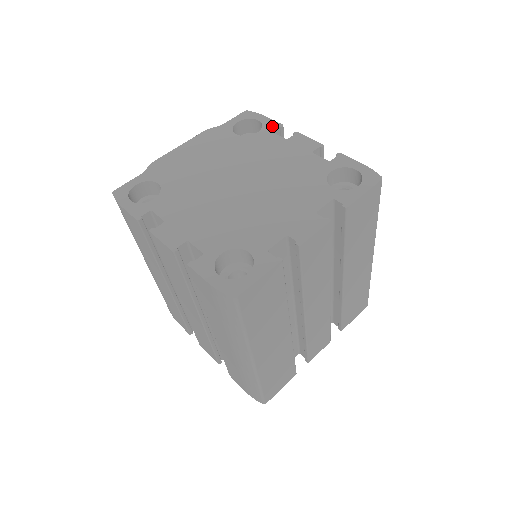
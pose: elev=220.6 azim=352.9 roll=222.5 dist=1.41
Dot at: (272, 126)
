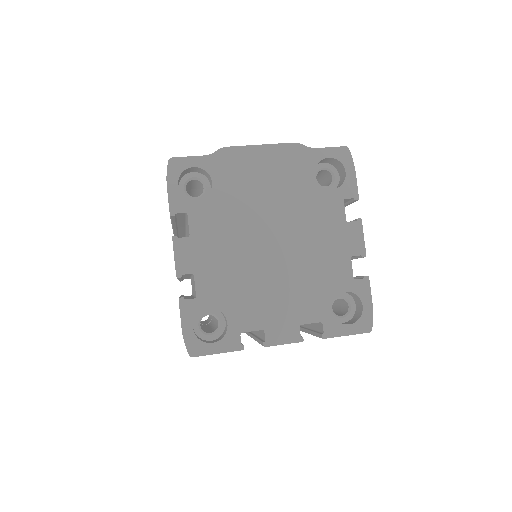
Dot at: (350, 192)
